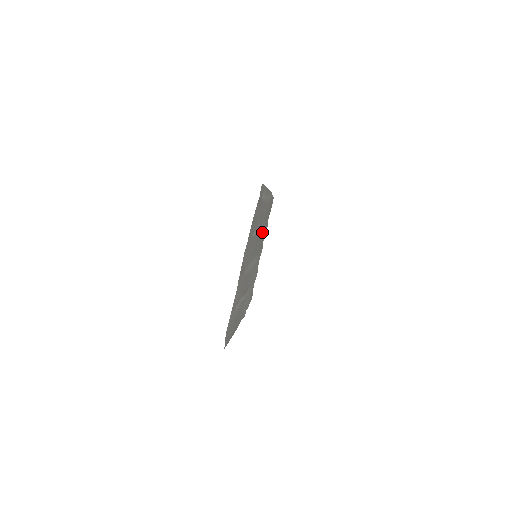
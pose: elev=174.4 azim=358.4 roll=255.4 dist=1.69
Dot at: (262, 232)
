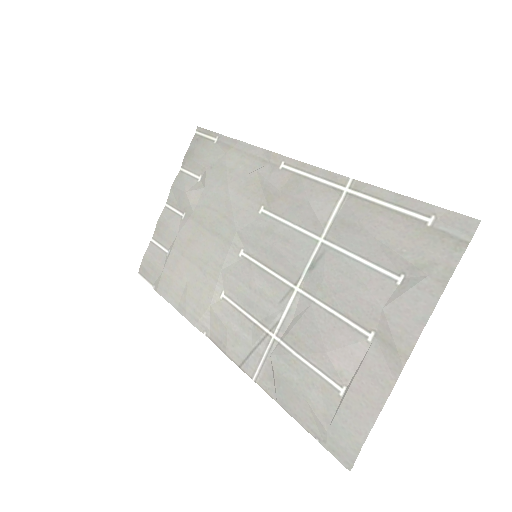
Dot at: (282, 224)
